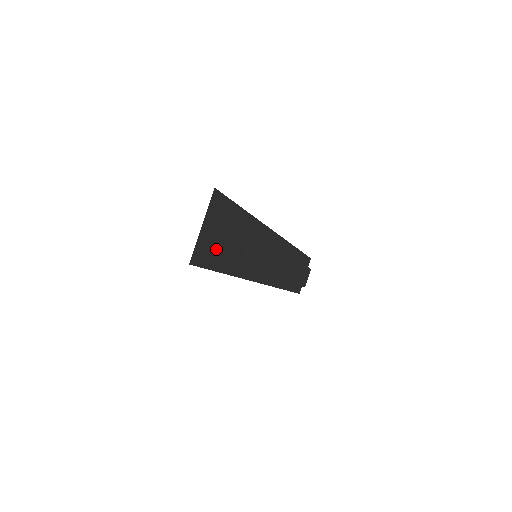
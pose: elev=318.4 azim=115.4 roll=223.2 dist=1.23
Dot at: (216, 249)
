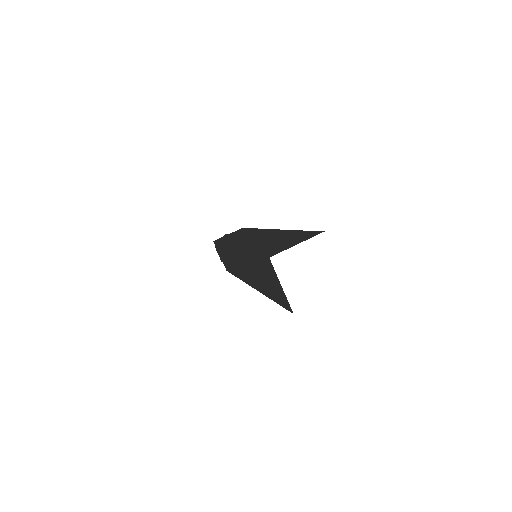
Dot at: occluded
